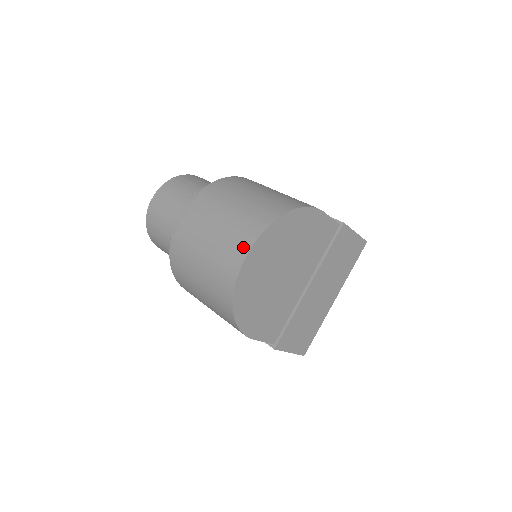
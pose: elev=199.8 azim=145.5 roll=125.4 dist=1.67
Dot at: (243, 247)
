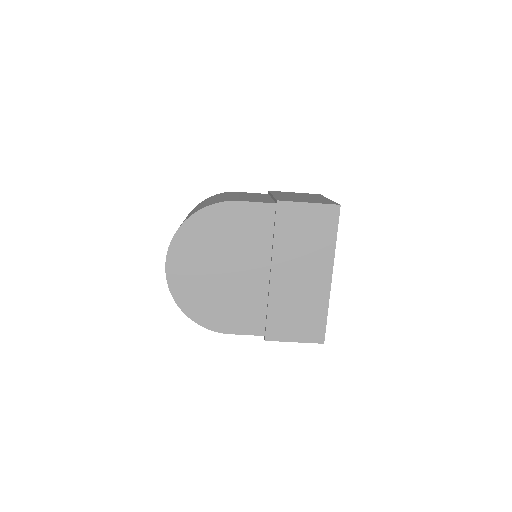
Dot at: occluded
